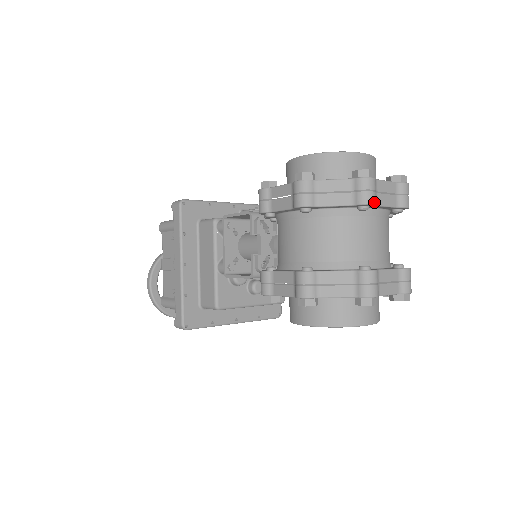
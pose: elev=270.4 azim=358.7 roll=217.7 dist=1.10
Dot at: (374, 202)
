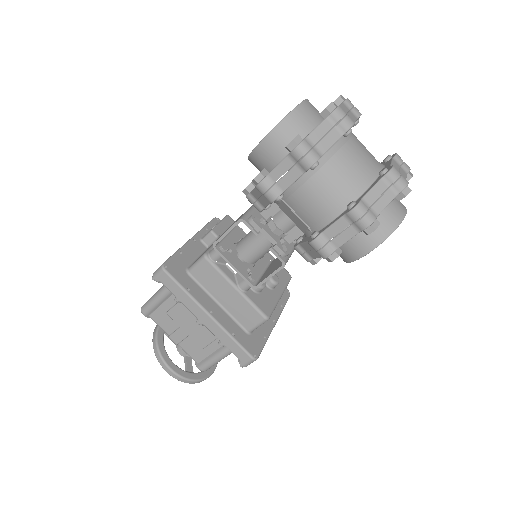
Dot at: (354, 122)
